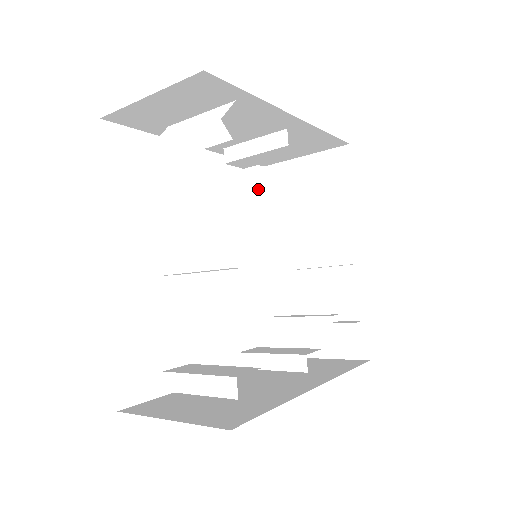
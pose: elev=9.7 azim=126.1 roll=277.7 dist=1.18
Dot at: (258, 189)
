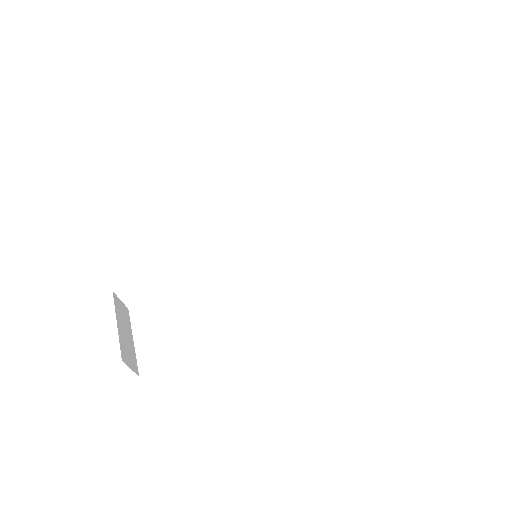
Dot at: (189, 76)
